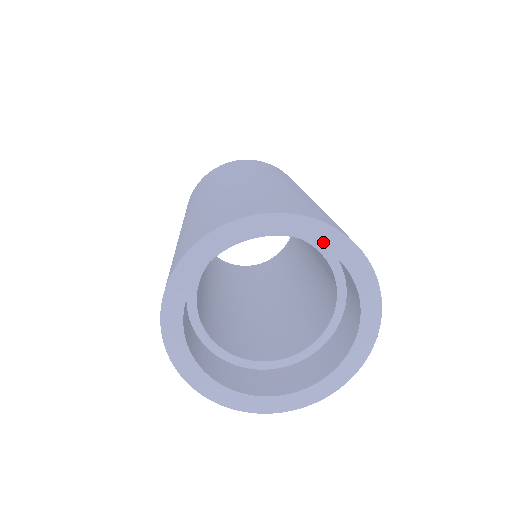
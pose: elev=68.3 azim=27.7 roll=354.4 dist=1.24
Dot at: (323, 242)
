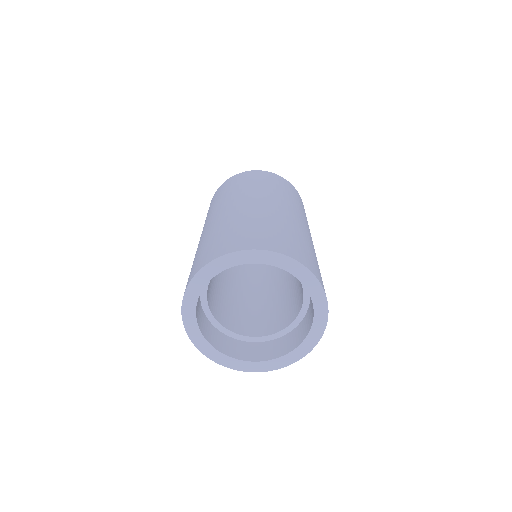
Dot at: (230, 265)
